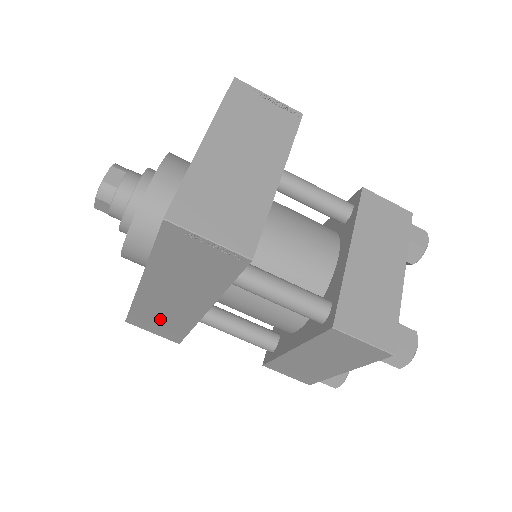
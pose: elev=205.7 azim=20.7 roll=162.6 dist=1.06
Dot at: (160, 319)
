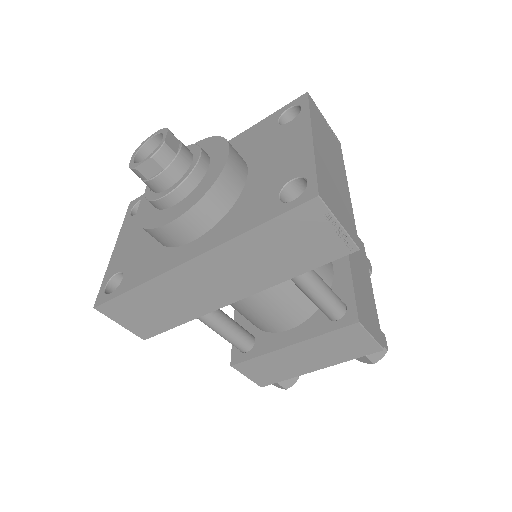
Dot at: (159, 306)
